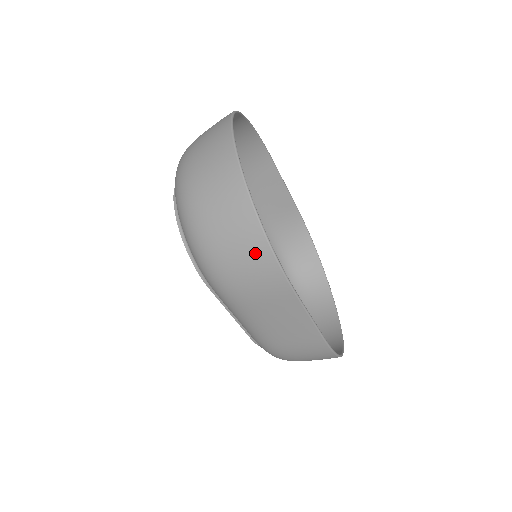
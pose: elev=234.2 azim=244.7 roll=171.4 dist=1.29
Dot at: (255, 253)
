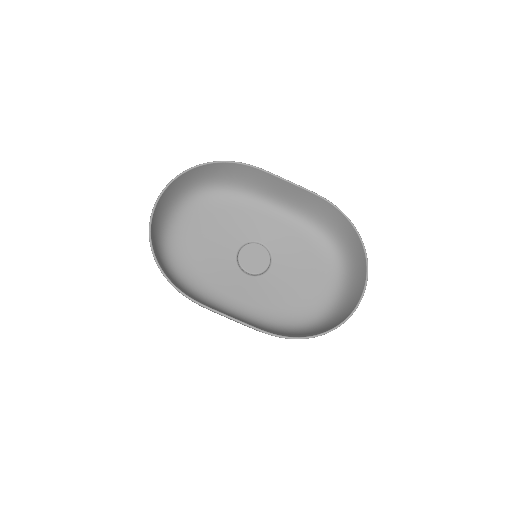
Dot at: occluded
